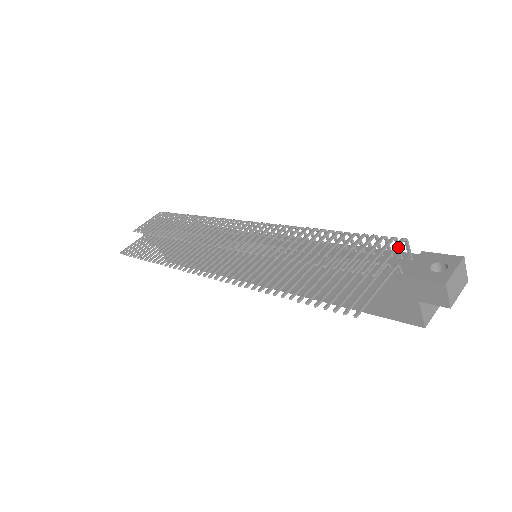
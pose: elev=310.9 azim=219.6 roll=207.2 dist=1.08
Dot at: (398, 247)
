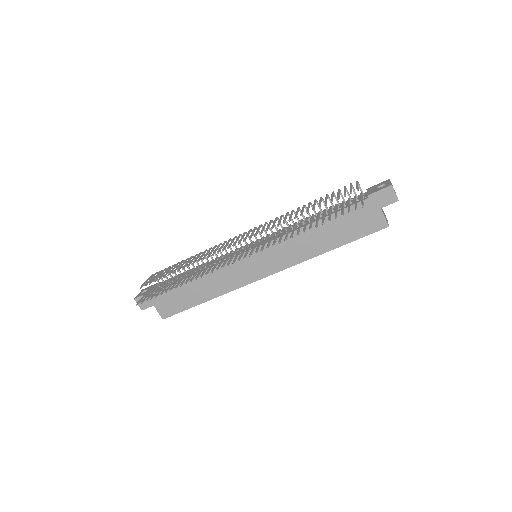
Dot at: occluded
